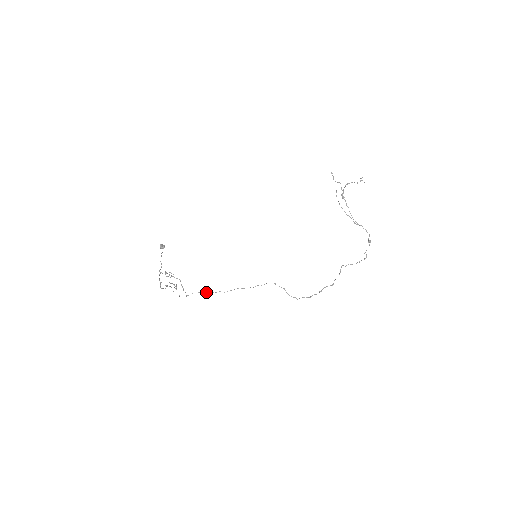
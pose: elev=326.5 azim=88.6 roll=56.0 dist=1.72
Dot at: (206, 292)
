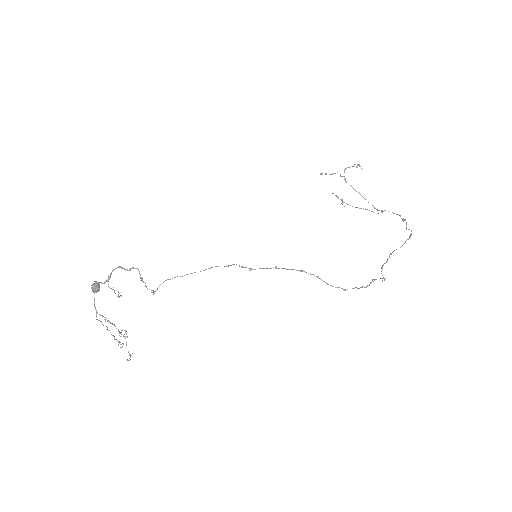
Dot at: (190, 273)
